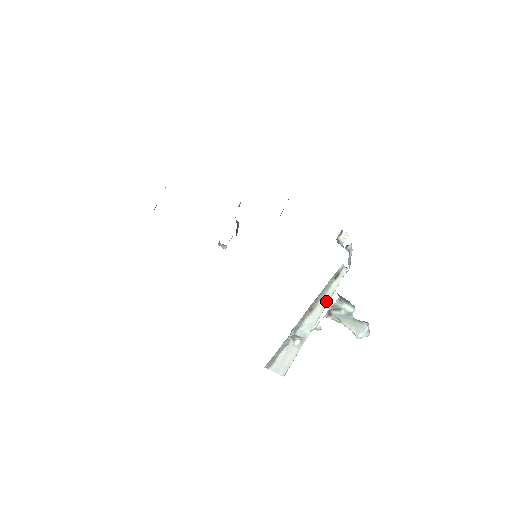
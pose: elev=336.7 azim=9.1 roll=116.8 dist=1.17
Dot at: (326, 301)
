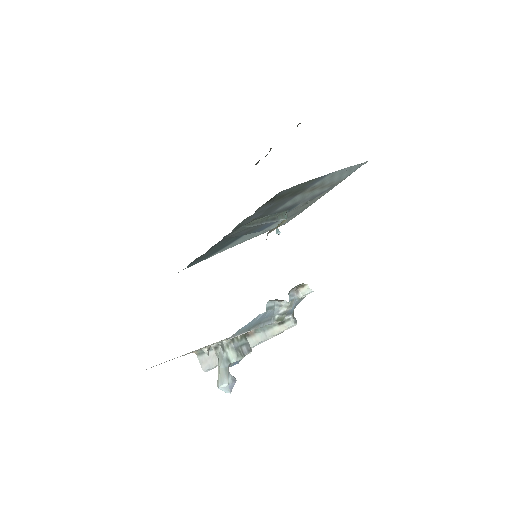
Dot at: (263, 338)
